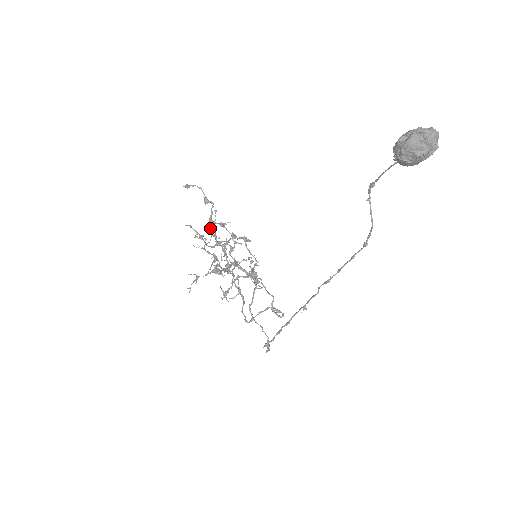
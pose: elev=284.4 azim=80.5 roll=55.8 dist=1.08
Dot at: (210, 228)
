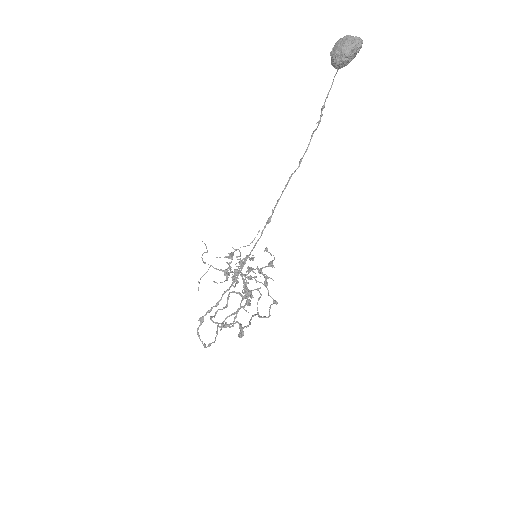
Dot at: (251, 257)
